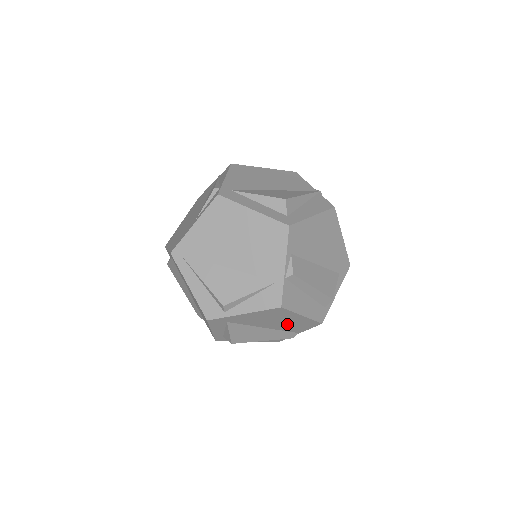
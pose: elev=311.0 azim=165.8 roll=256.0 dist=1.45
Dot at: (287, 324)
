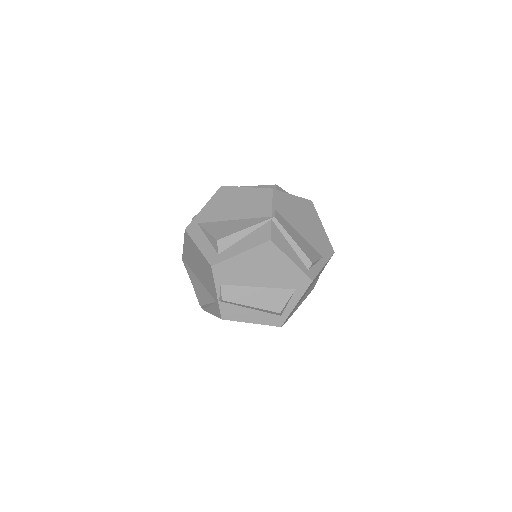
Dot at: occluded
